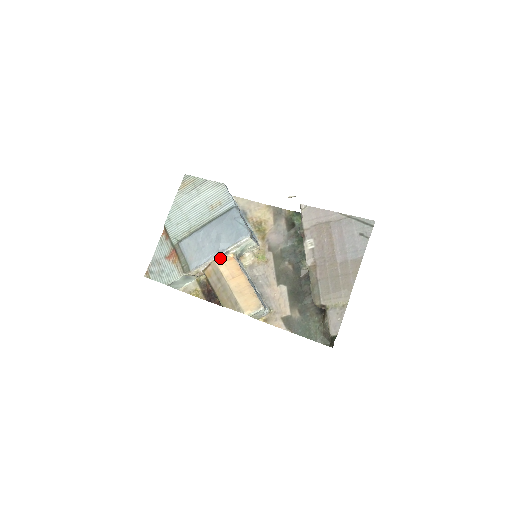
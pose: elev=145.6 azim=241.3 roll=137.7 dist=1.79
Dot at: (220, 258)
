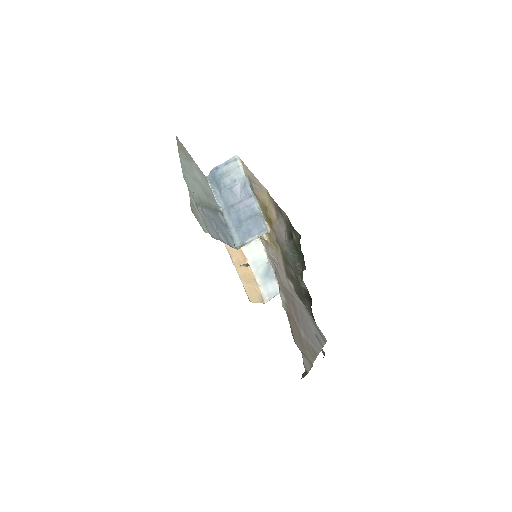
Dot at: occluded
